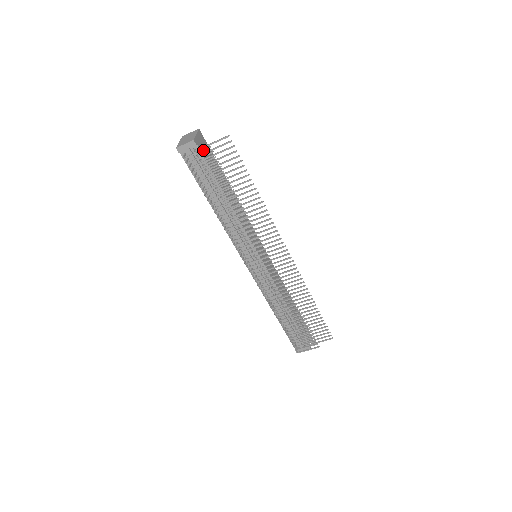
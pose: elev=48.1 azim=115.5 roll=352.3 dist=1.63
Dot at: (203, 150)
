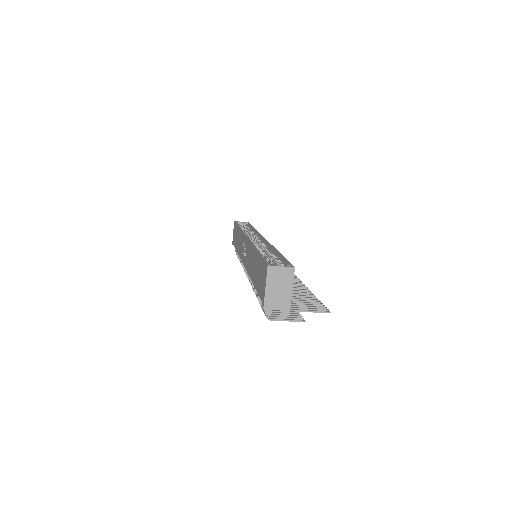
Dot at: (295, 321)
